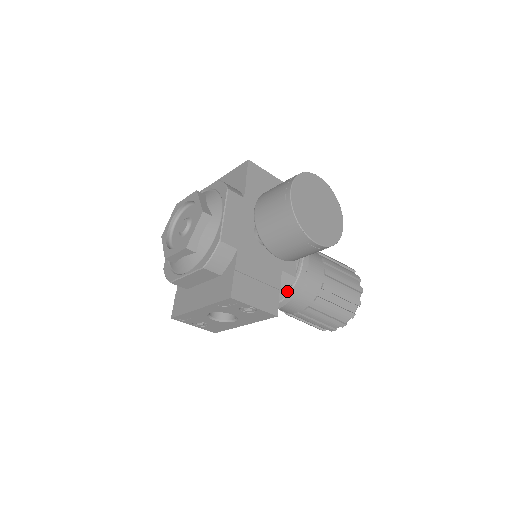
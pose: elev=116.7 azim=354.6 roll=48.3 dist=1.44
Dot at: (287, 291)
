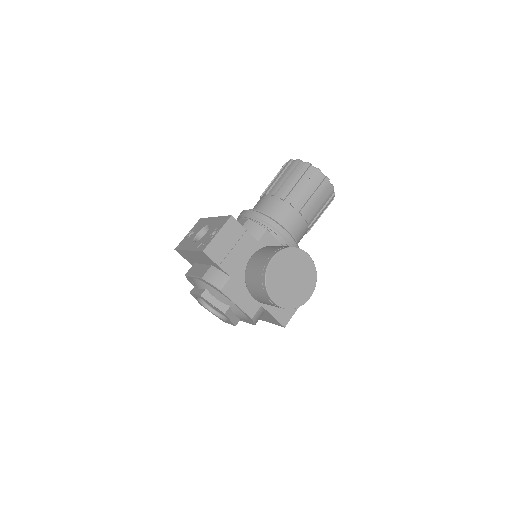
Dot at: occluded
